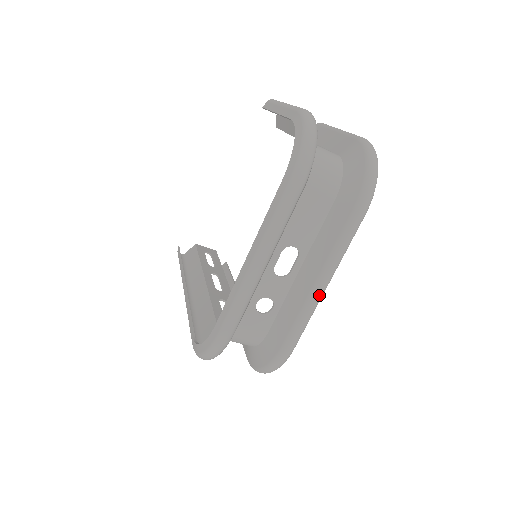
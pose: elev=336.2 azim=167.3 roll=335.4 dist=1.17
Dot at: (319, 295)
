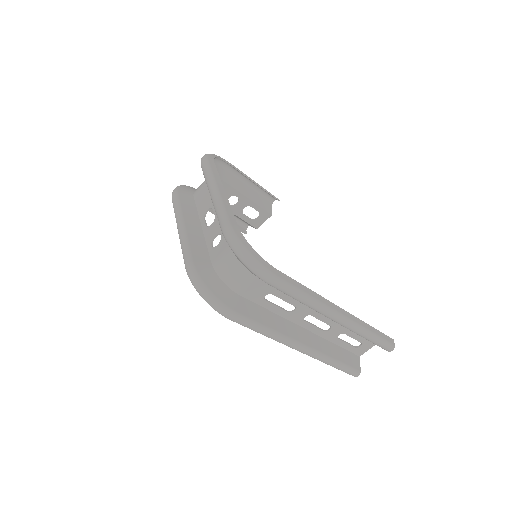
Dot at: (214, 195)
